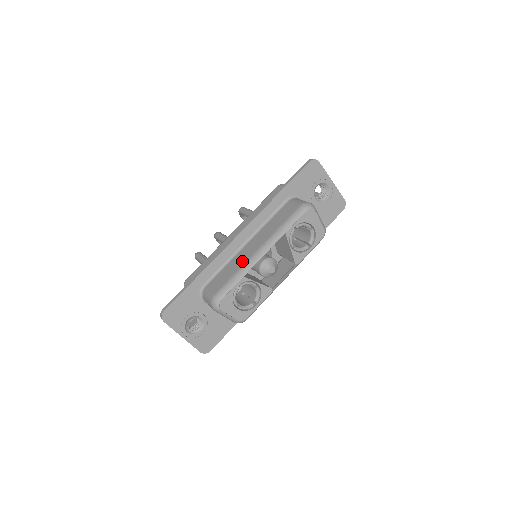
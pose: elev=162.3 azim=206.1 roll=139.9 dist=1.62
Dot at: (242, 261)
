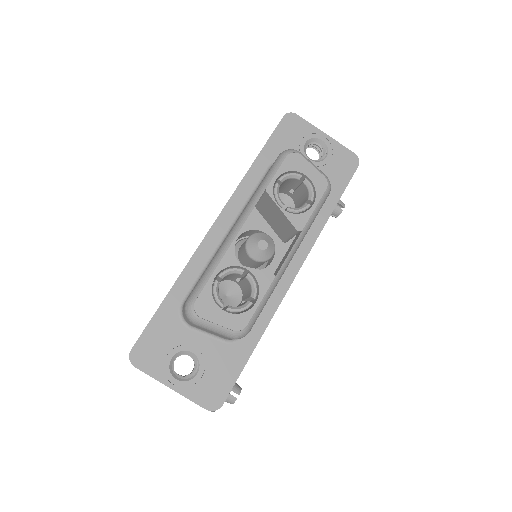
Dot at: occluded
